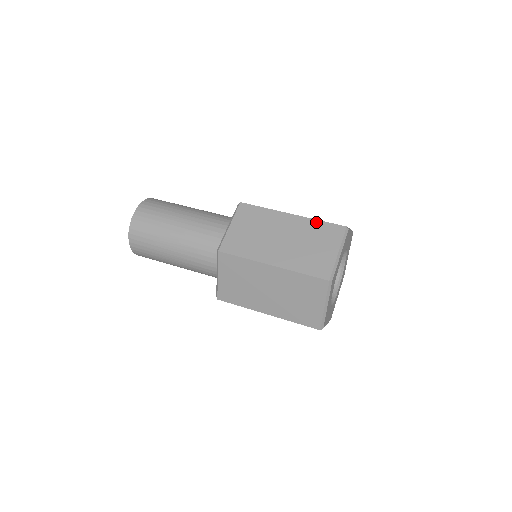
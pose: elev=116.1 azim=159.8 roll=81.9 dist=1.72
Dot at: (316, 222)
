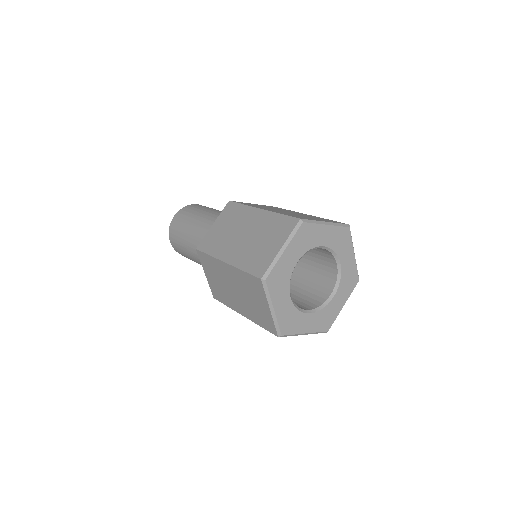
Dot at: (276, 216)
